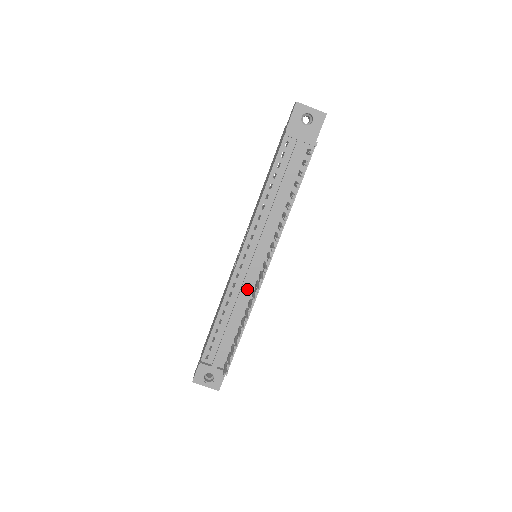
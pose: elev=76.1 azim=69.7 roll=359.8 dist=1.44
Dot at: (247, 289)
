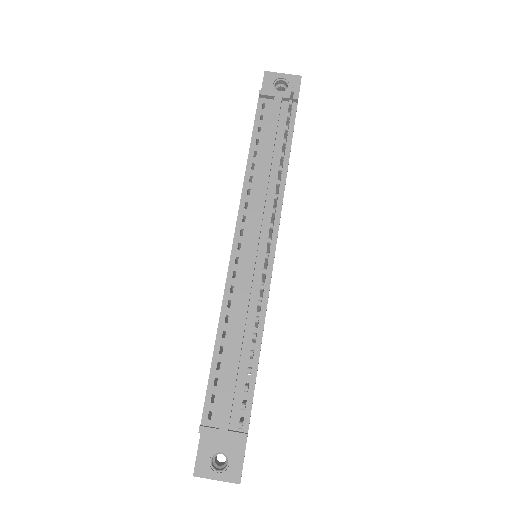
Dot at: (251, 291)
